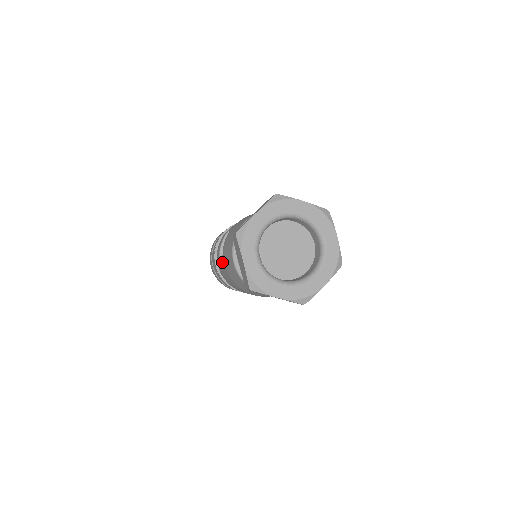
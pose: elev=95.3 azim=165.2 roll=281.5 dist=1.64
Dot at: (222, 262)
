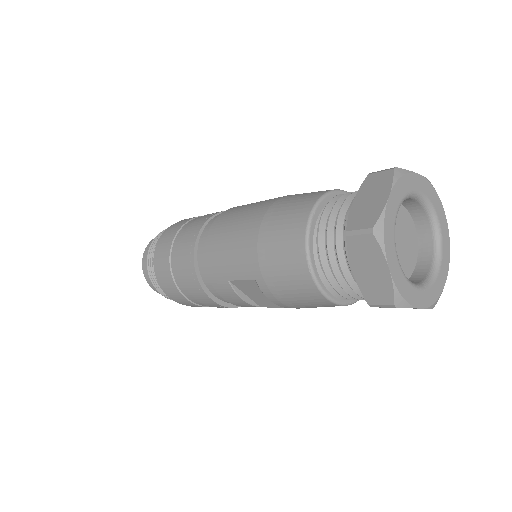
Dot at: occluded
